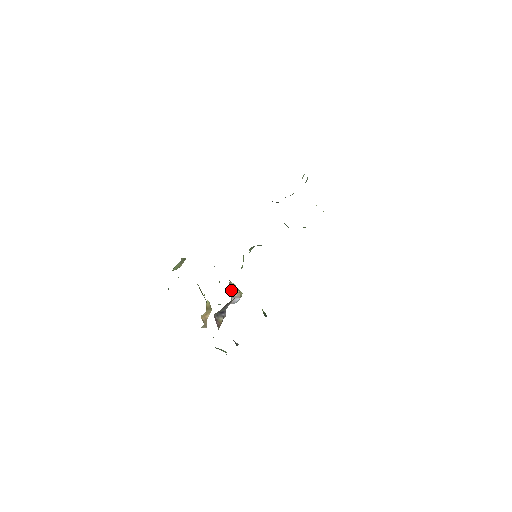
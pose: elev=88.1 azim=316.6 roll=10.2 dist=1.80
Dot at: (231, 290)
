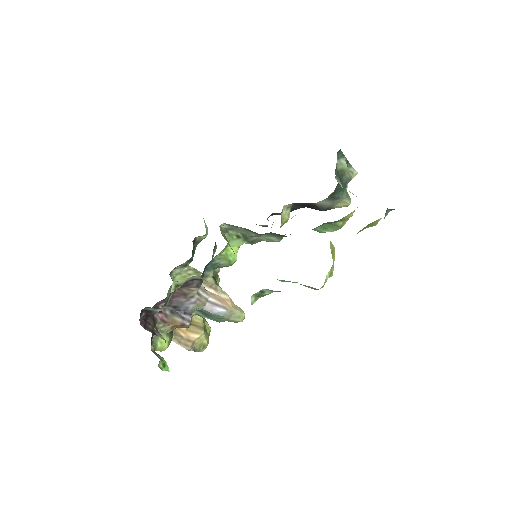
Dot at: (214, 295)
